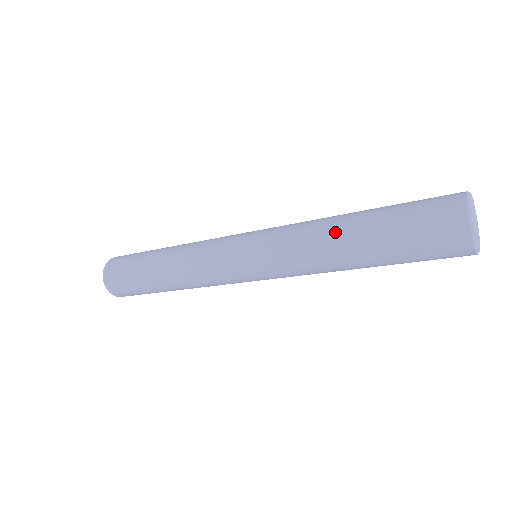
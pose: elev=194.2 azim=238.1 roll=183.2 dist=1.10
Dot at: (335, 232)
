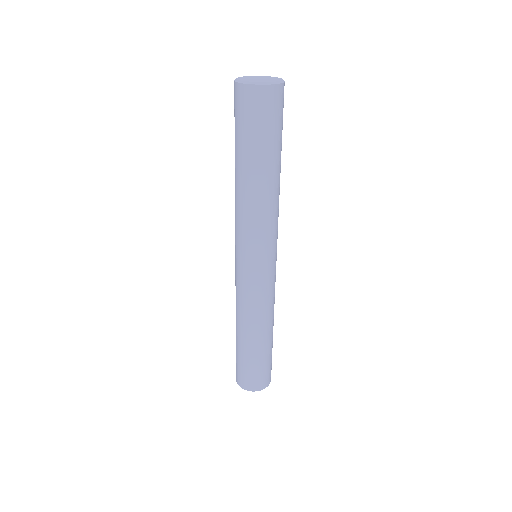
Dot at: occluded
